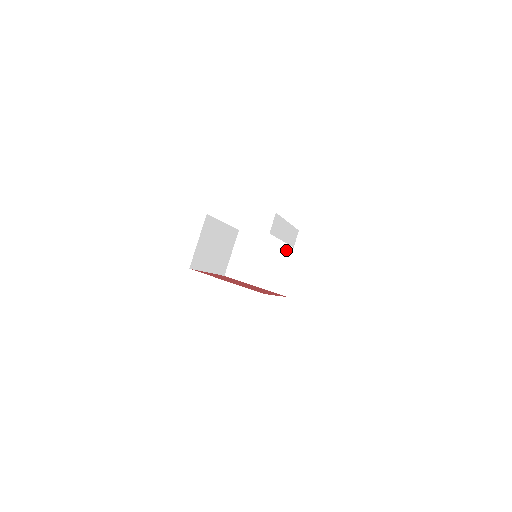
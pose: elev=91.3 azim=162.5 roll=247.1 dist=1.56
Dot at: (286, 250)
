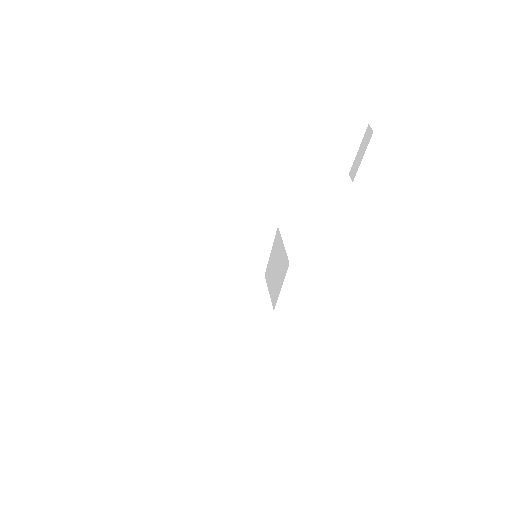
Dot at: (251, 280)
